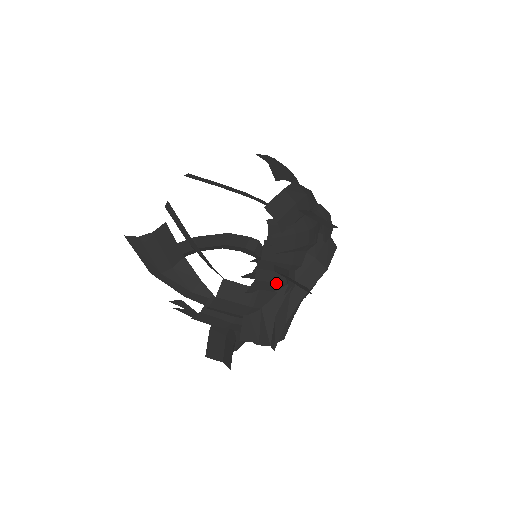
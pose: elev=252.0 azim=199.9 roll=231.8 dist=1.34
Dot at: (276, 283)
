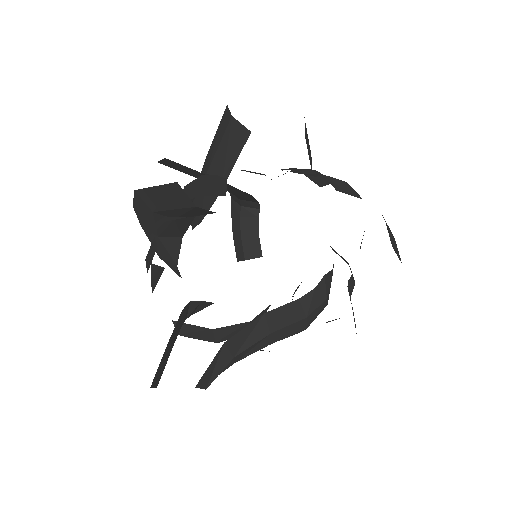
Dot at: occluded
